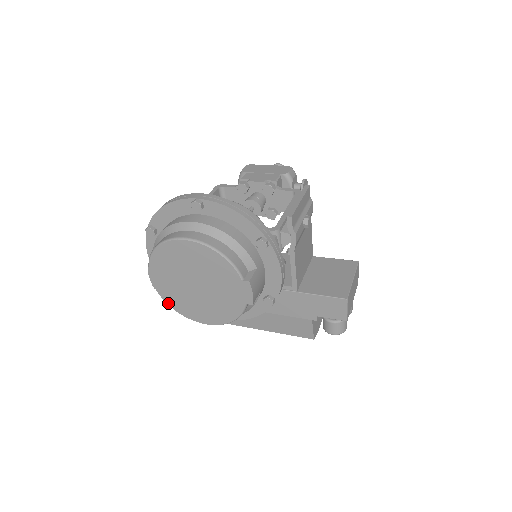
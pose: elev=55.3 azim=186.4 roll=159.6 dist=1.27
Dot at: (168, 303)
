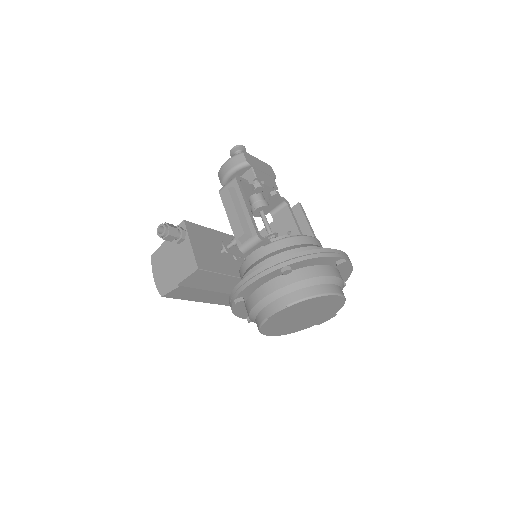
Dot at: (262, 327)
